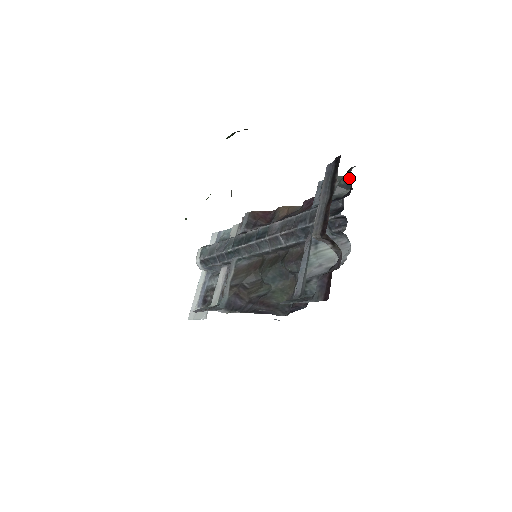
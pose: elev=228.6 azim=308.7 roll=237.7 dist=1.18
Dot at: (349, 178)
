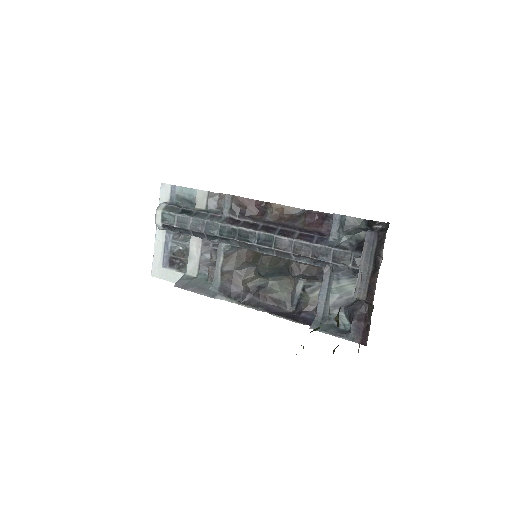
Dot at: (373, 229)
